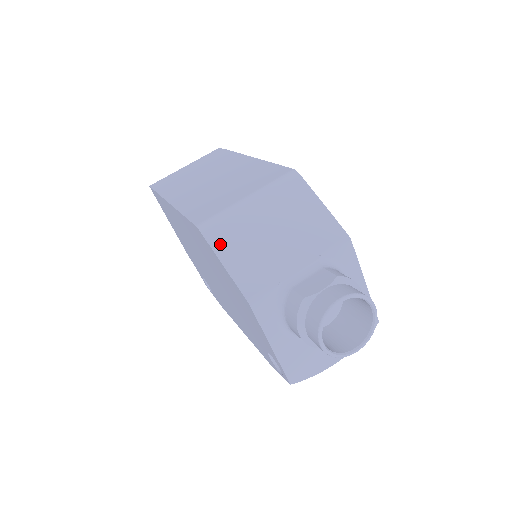
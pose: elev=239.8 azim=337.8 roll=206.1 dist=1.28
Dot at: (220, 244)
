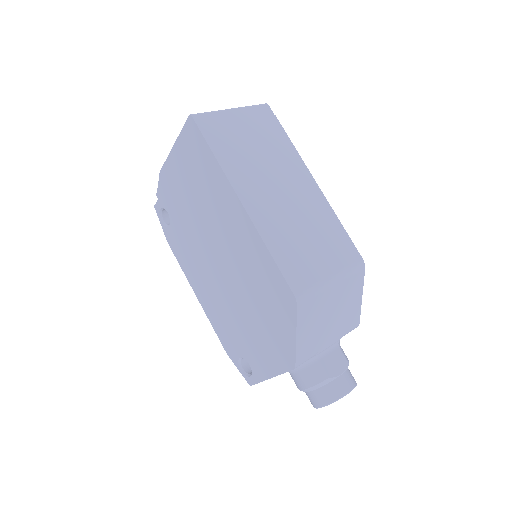
Dot at: (303, 319)
